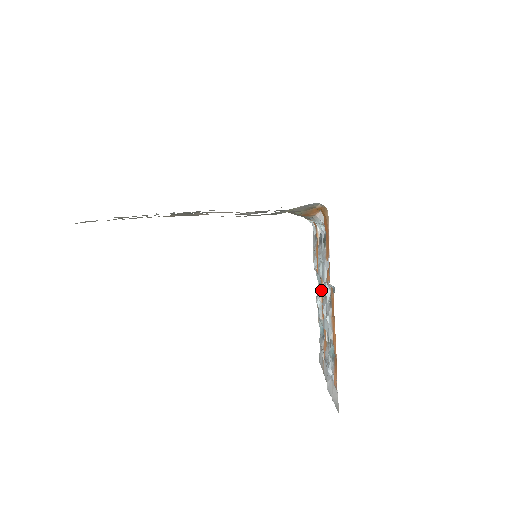
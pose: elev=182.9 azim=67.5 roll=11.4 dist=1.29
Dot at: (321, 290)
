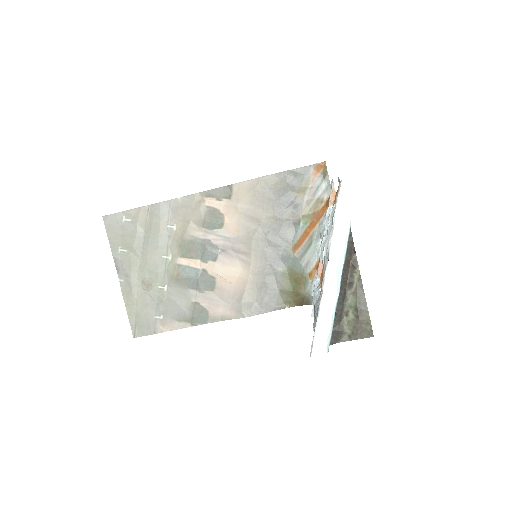
Dot at: occluded
